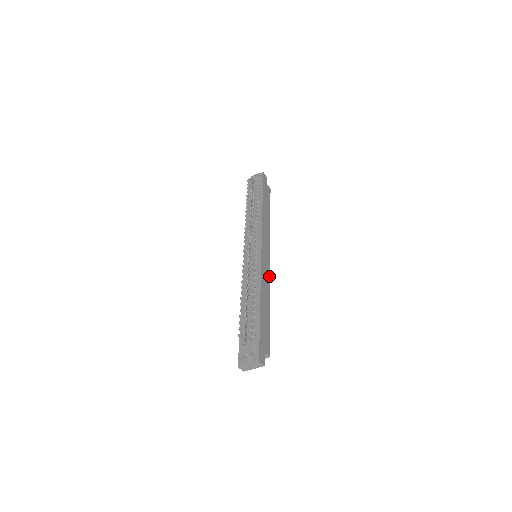
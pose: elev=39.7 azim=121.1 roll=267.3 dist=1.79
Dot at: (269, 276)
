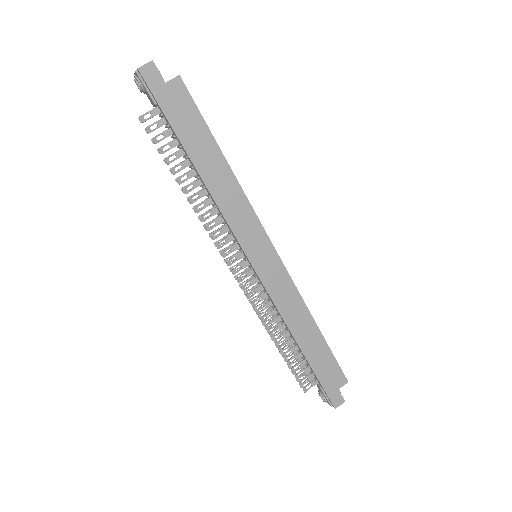
Dot at: (290, 283)
